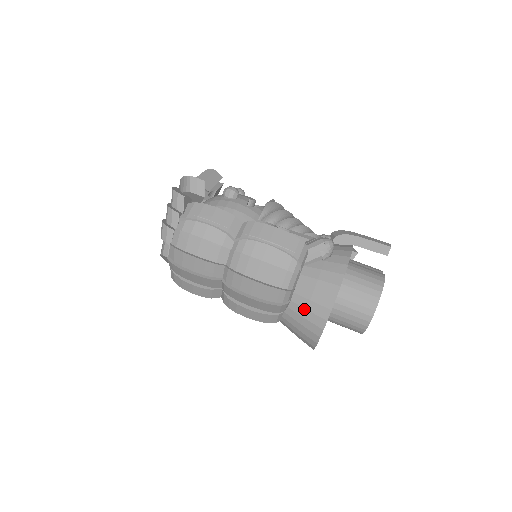
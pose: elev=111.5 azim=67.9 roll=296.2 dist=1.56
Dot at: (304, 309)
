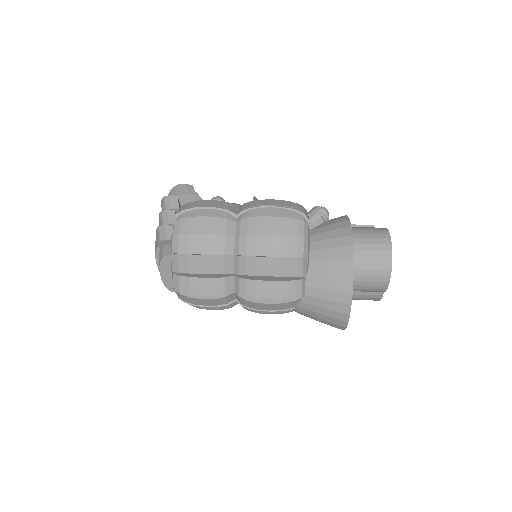
Dot at: (326, 259)
